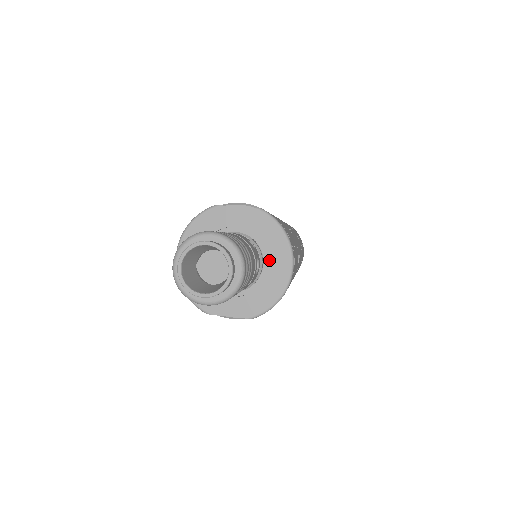
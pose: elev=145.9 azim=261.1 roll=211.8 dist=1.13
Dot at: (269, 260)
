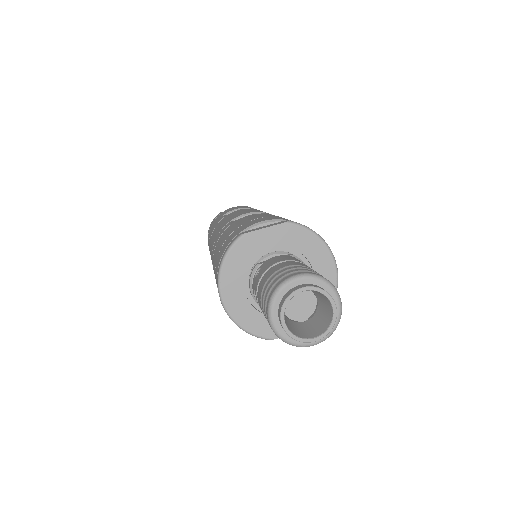
Dot at: (313, 267)
